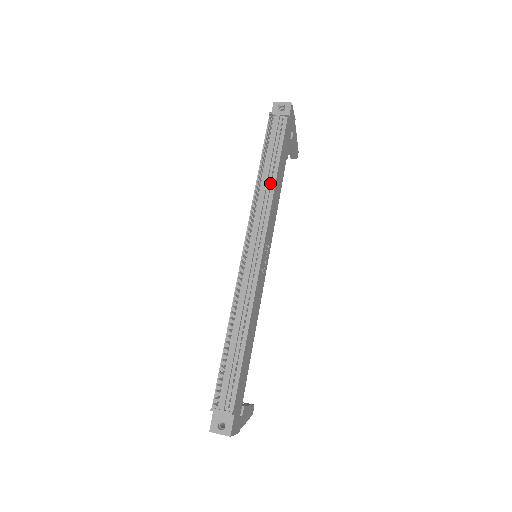
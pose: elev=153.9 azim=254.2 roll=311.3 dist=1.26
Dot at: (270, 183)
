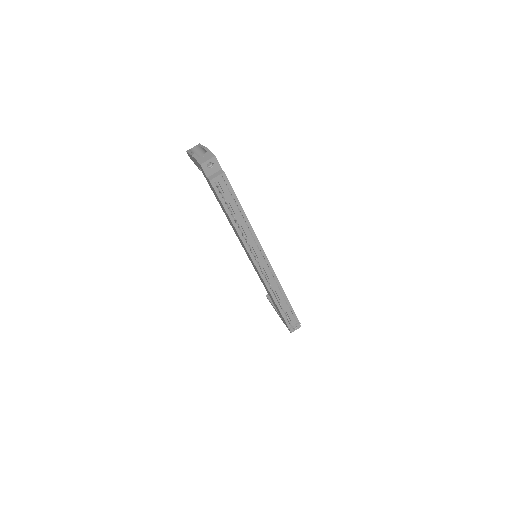
Dot at: (245, 223)
